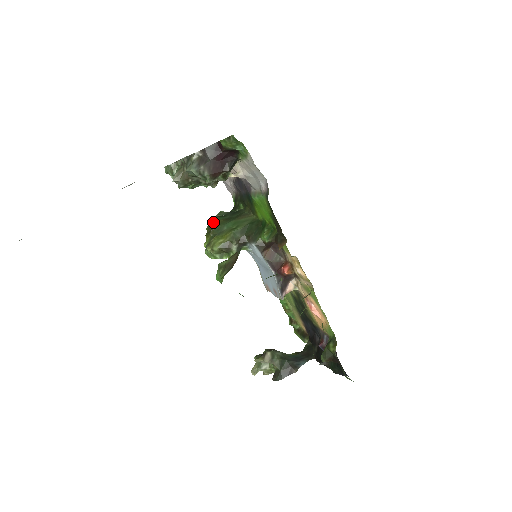
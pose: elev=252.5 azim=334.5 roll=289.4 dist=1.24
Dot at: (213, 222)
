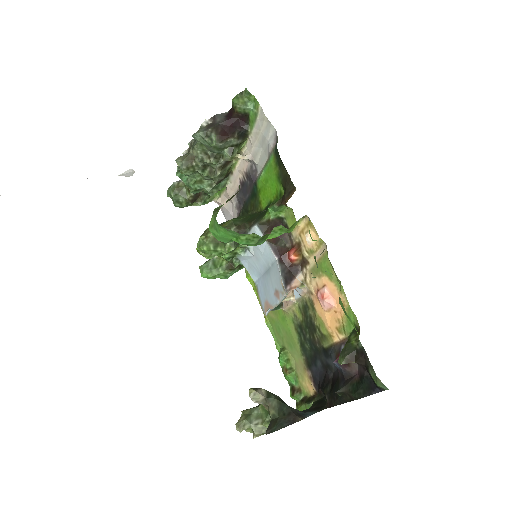
Dot at: occluded
